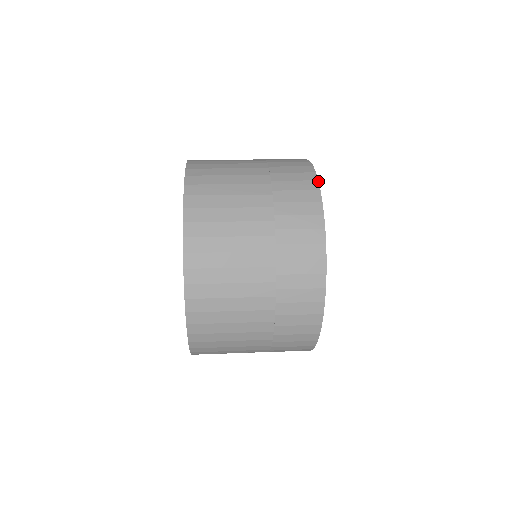
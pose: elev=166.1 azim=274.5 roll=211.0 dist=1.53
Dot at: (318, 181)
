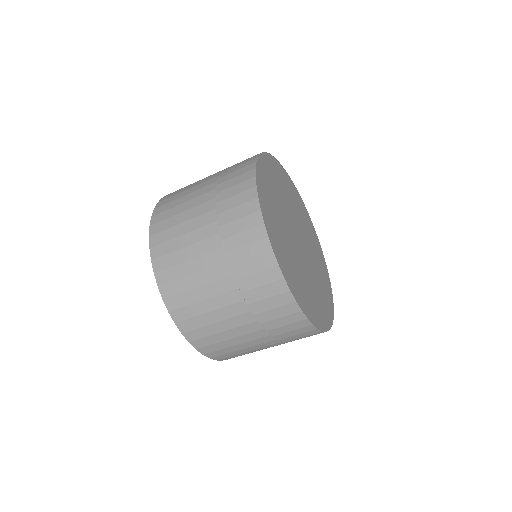
Dot at: (262, 152)
